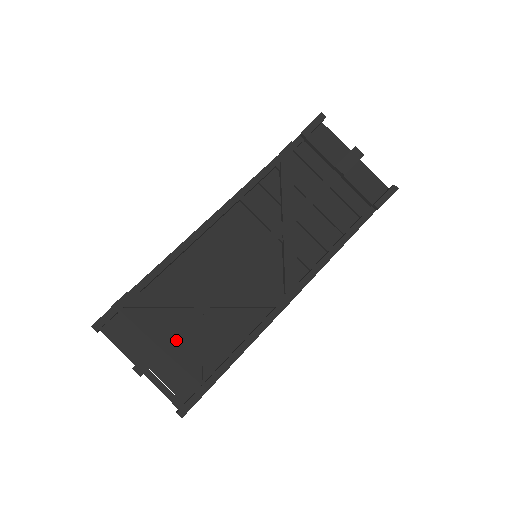
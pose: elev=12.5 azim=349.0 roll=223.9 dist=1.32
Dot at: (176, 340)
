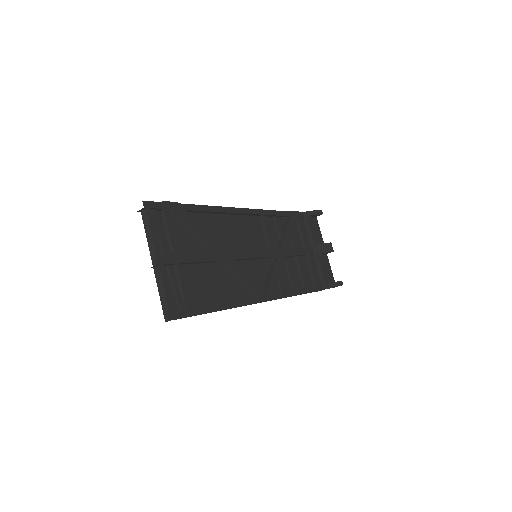
Dot at: (191, 262)
